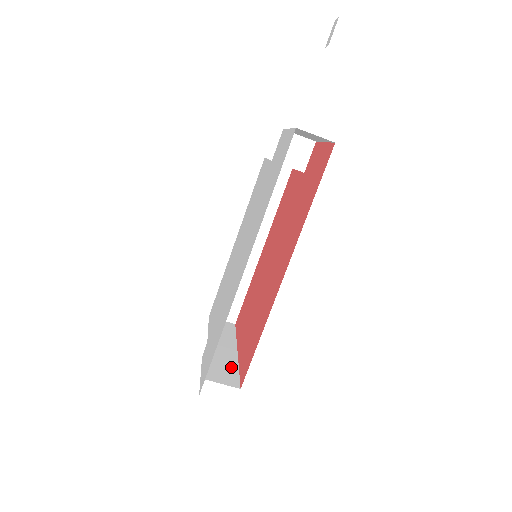
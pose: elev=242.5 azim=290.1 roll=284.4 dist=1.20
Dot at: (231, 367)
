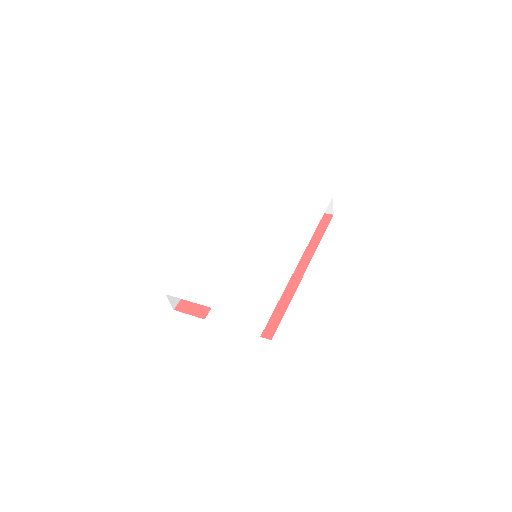
Dot at: occluded
